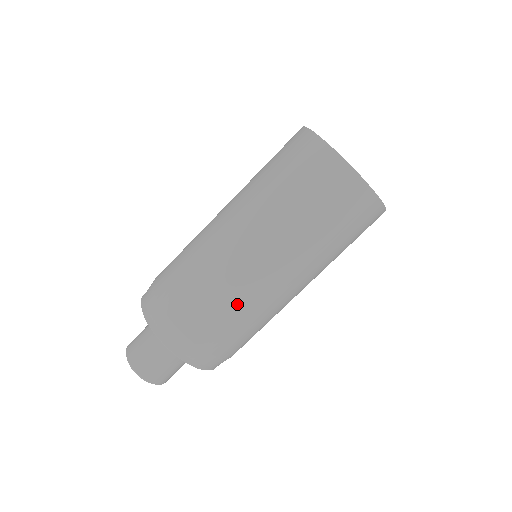
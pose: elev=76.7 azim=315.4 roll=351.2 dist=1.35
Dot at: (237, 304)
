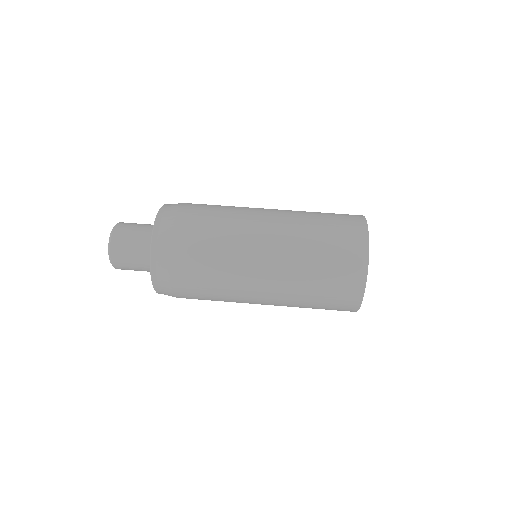
Dot at: (221, 286)
